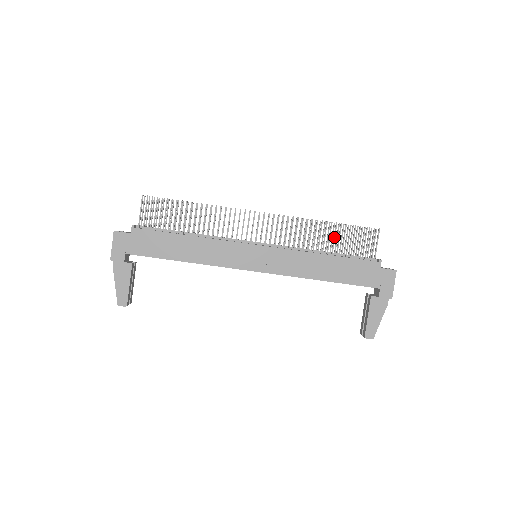
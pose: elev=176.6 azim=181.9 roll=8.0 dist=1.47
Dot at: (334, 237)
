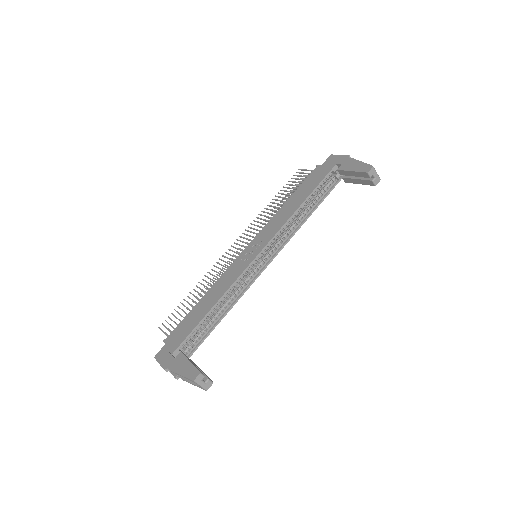
Dot at: occluded
